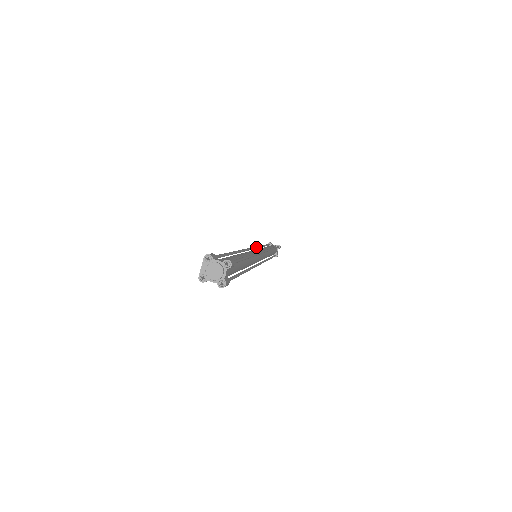
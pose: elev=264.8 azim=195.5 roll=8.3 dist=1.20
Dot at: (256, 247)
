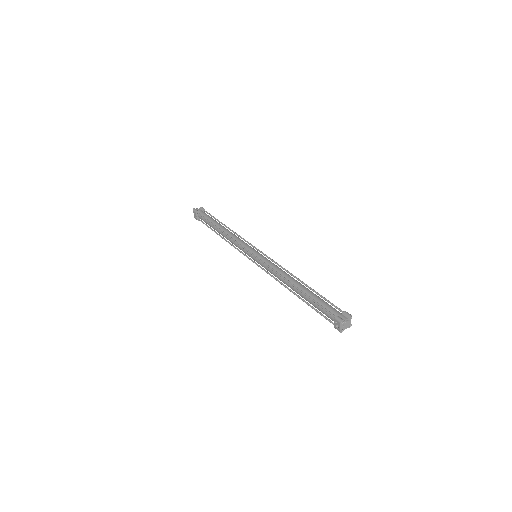
Dot at: (242, 246)
